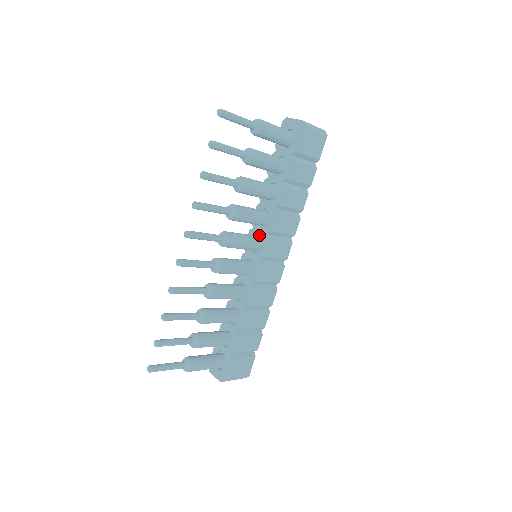
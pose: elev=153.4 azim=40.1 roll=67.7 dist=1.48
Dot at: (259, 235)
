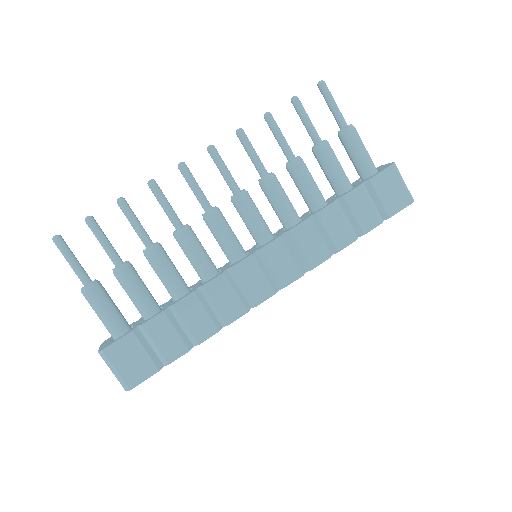
Dot at: occluded
